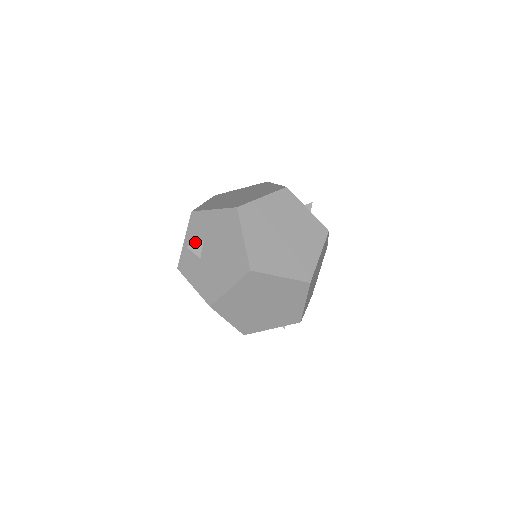
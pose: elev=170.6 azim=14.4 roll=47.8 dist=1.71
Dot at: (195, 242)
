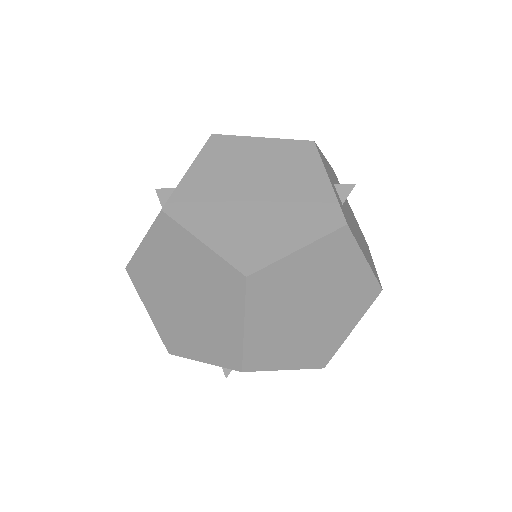
Dot at: occluded
